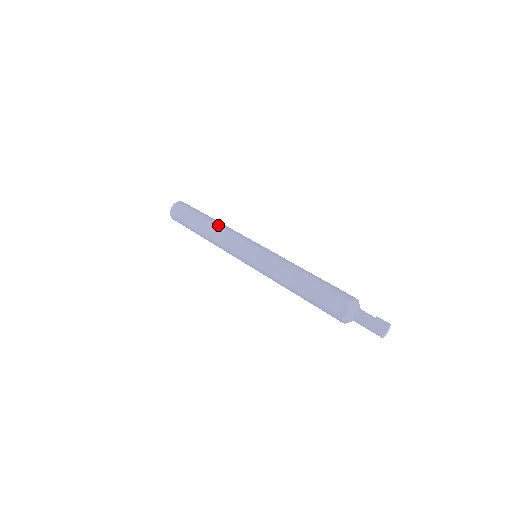
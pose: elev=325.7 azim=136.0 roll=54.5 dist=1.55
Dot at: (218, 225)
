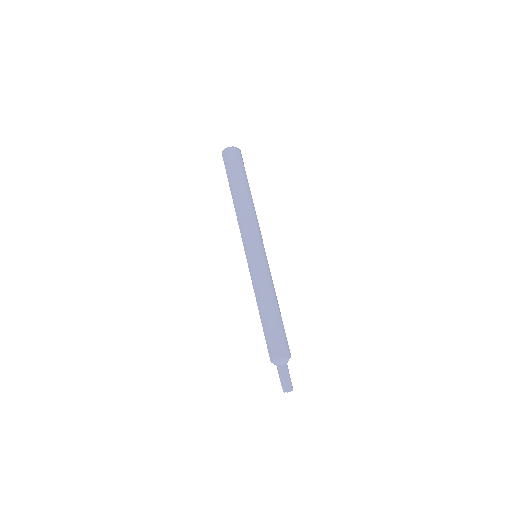
Dot at: (236, 209)
